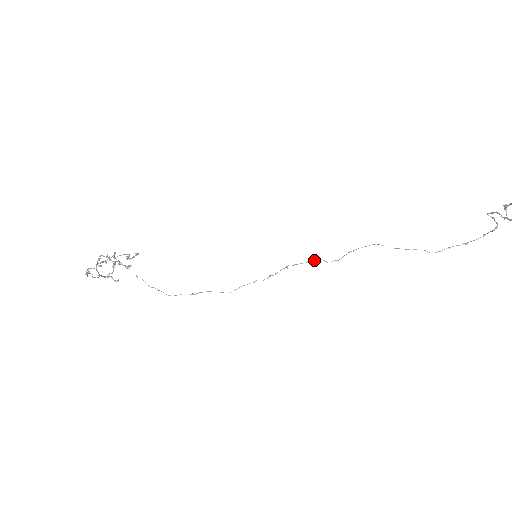
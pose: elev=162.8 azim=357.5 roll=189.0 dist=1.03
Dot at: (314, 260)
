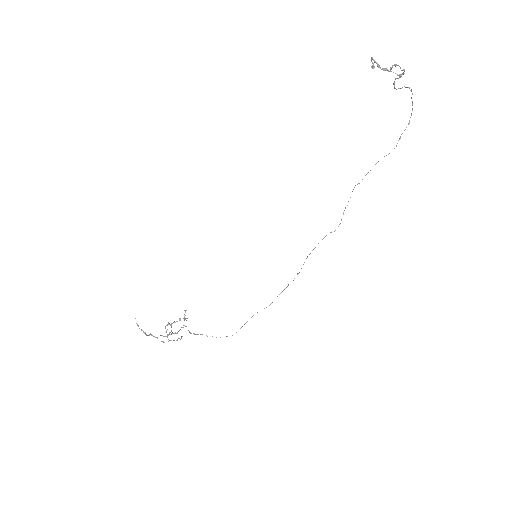
Dot at: (323, 238)
